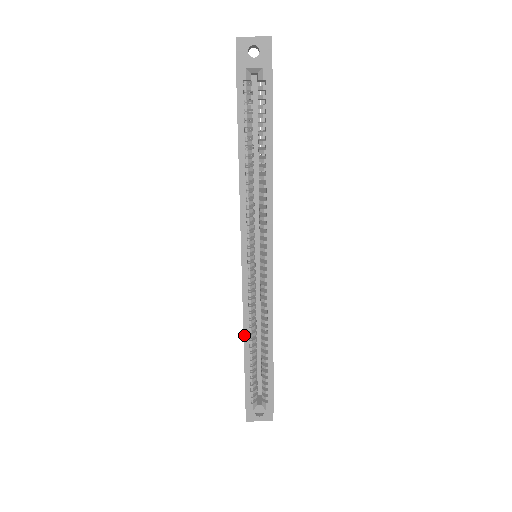
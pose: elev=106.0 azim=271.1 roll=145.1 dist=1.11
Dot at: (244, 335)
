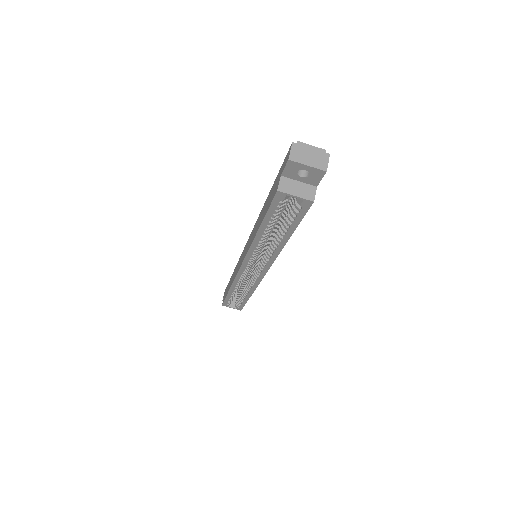
Dot at: (231, 287)
